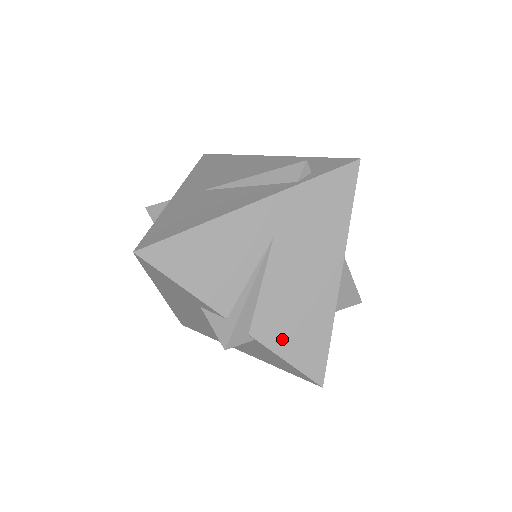
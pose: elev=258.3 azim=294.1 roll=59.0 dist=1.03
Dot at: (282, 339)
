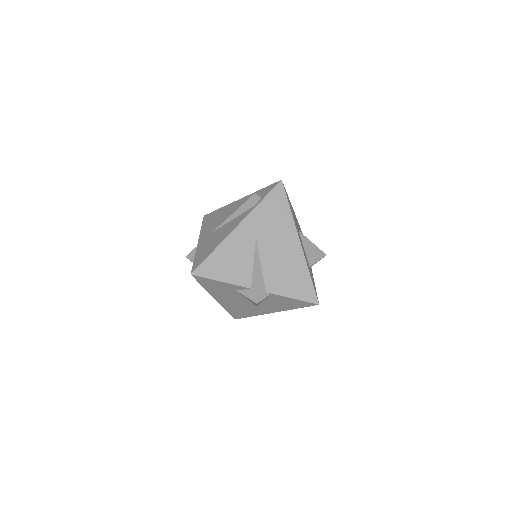
Dot at: (285, 287)
